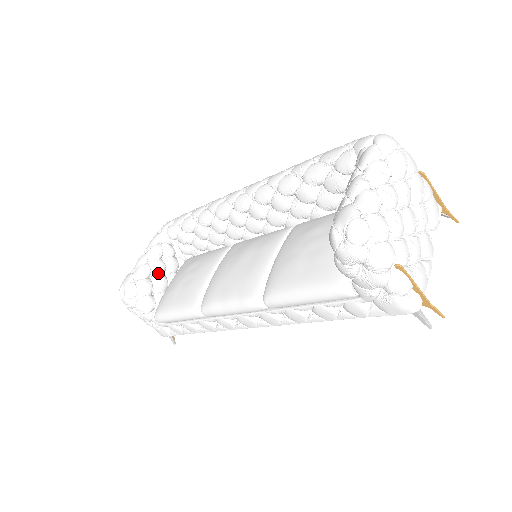
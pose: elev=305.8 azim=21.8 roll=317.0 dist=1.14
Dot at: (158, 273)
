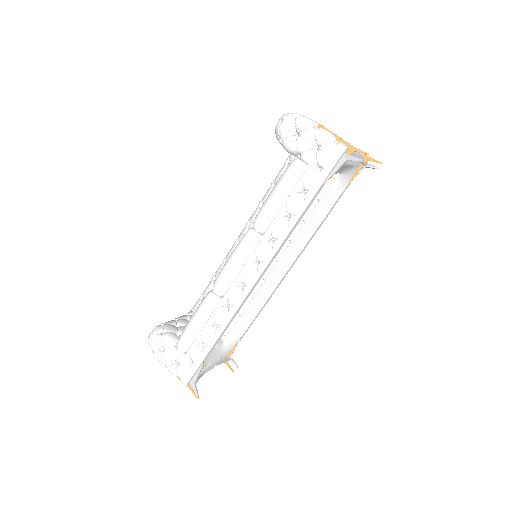
Dot at: (183, 324)
